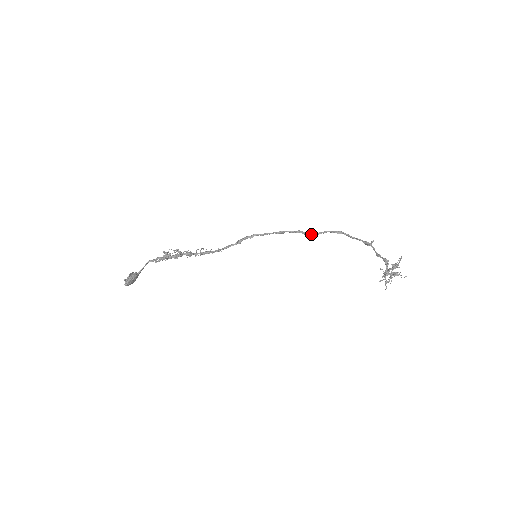
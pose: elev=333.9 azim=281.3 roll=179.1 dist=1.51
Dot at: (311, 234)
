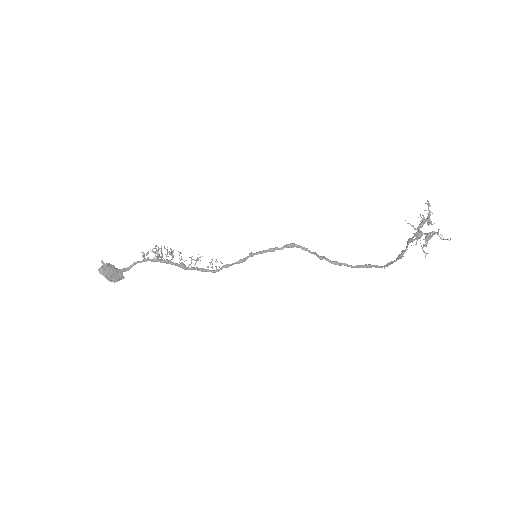
Dot at: (329, 260)
